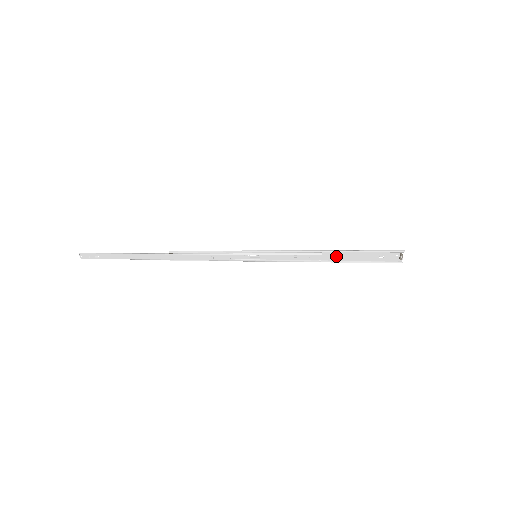
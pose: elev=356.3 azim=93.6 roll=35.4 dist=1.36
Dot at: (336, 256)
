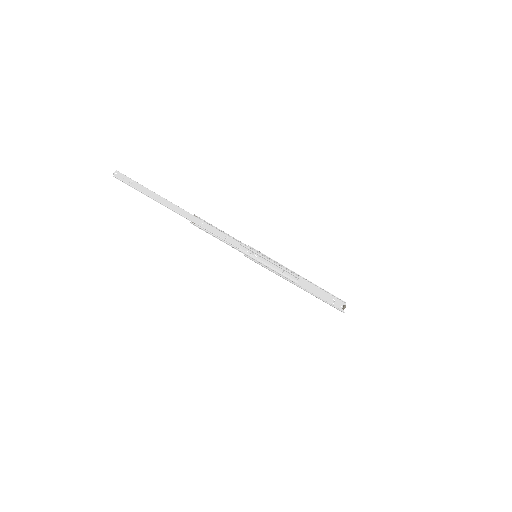
Dot at: (306, 287)
